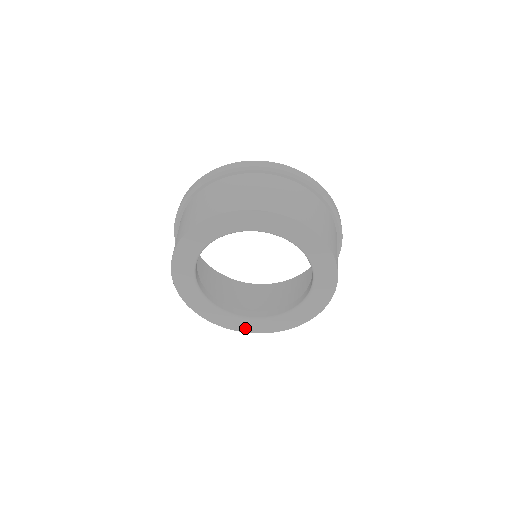
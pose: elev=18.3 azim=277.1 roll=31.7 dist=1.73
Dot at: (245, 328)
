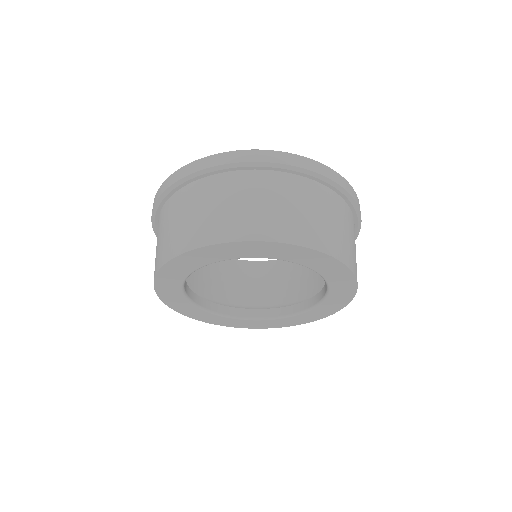
Dot at: (179, 308)
